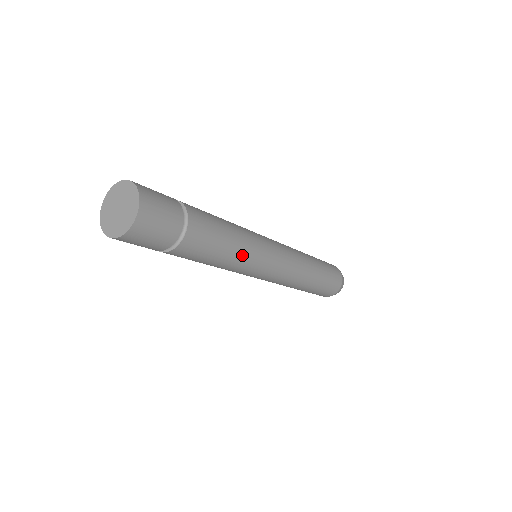
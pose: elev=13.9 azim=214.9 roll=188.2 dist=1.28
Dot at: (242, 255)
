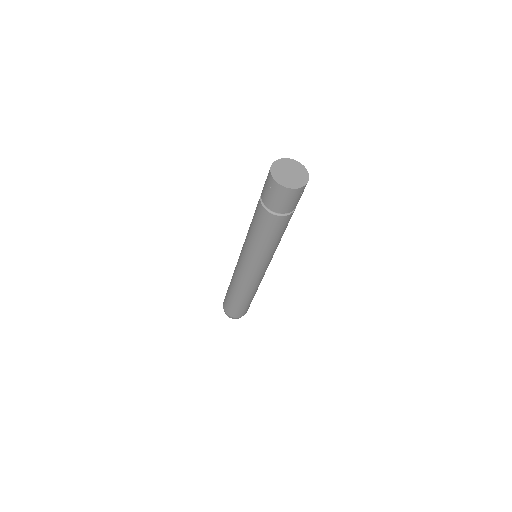
Dot at: occluded
